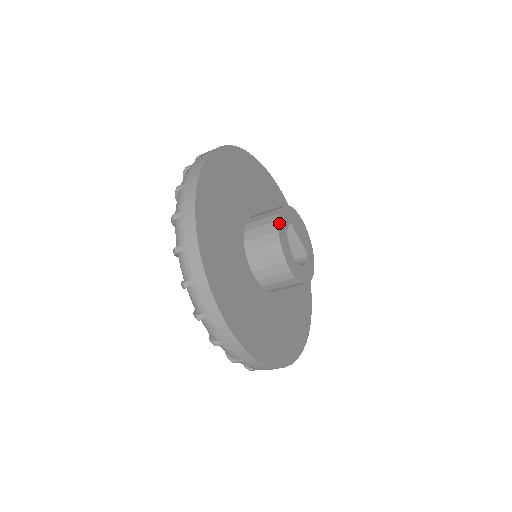
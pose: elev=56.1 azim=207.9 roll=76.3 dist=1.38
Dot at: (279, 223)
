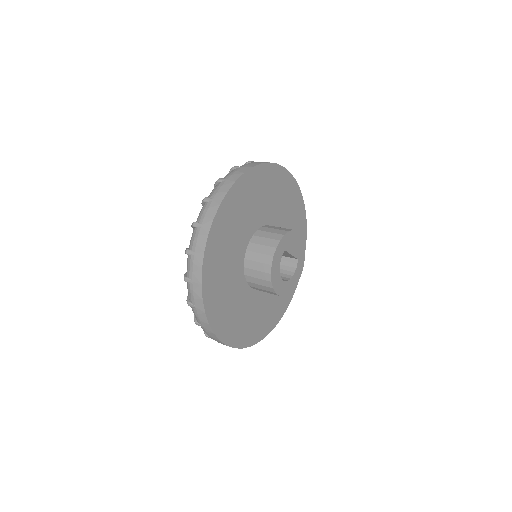
Dot at: (273, 265)
